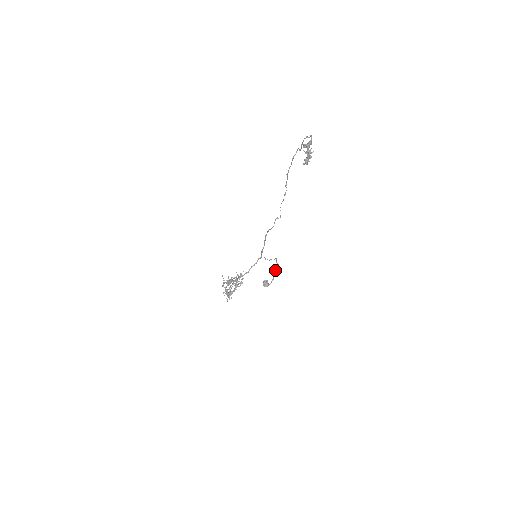
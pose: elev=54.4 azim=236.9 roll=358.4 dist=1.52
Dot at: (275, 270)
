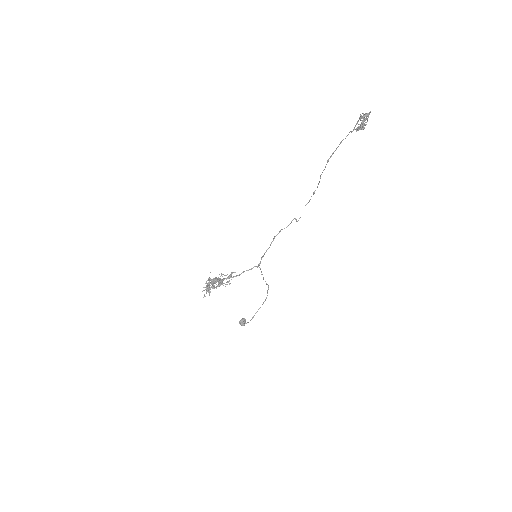
Dot at: occluded
